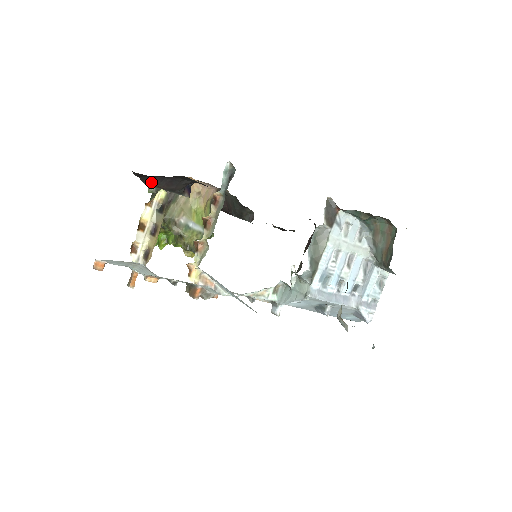
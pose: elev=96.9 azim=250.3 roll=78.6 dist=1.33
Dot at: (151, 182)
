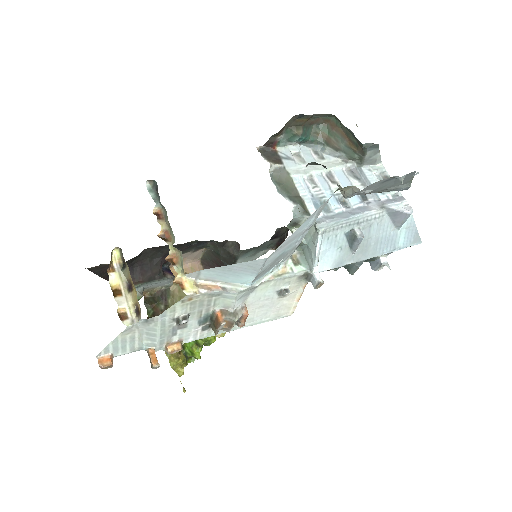
Dot at: occluded
